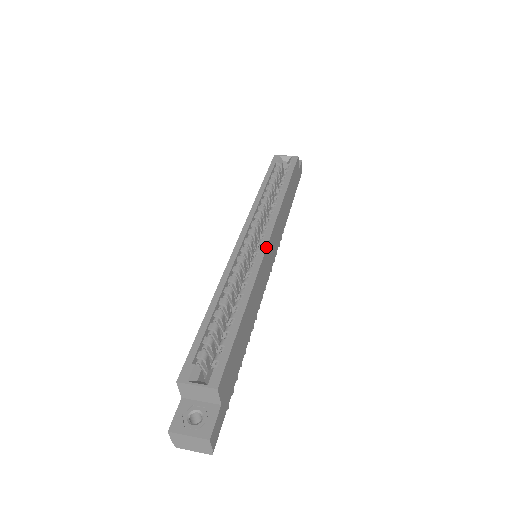
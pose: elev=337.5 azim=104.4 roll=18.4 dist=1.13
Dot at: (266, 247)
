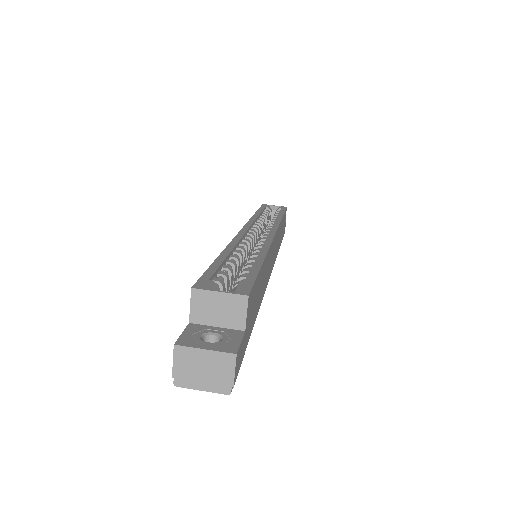
Dot at: (274, 235)
